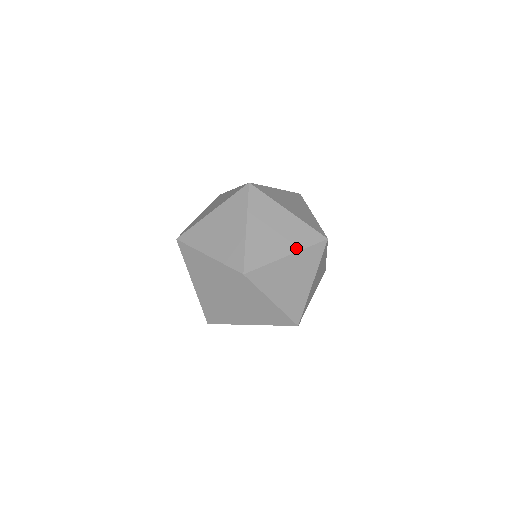
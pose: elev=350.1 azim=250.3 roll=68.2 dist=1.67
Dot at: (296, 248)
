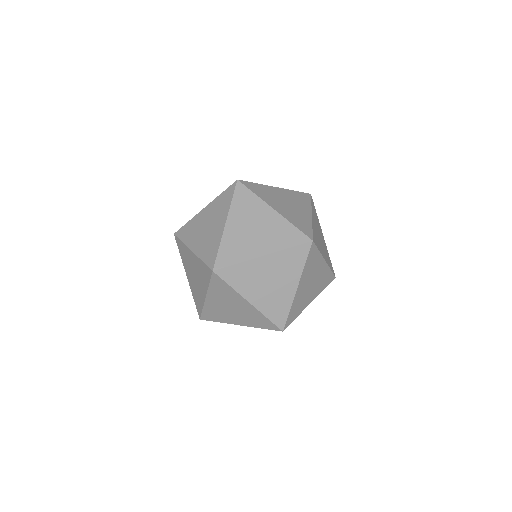
Dot at: (274, 248)
